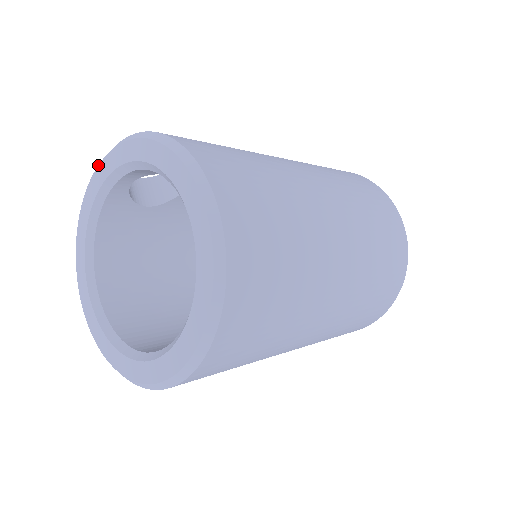
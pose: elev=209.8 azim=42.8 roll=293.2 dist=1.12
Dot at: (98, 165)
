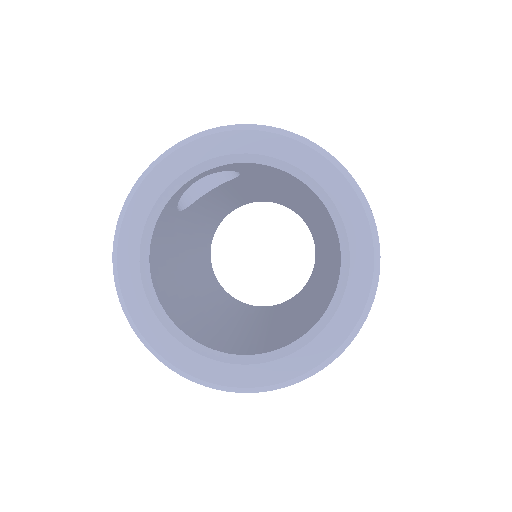
Dot at: (161, 161)
